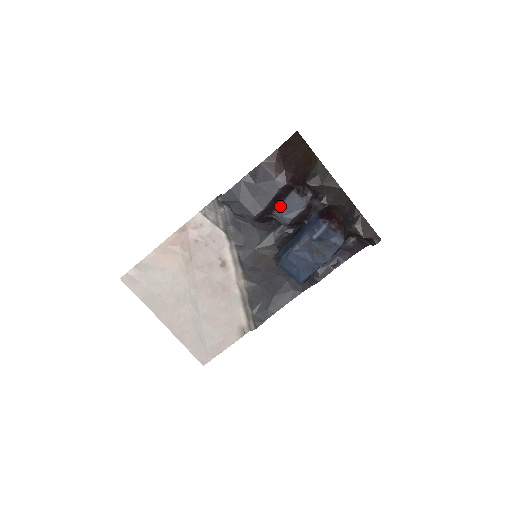
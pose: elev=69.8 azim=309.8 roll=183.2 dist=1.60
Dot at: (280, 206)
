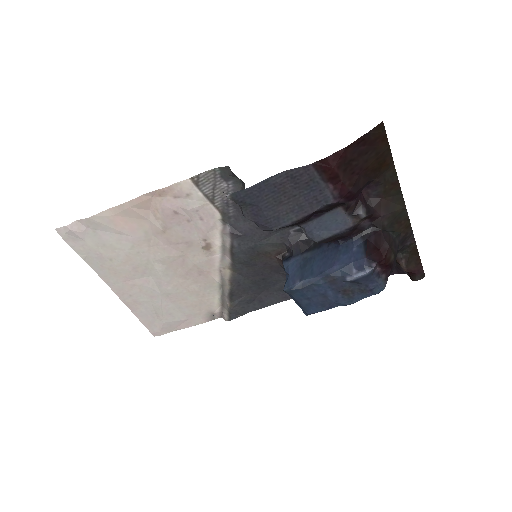
Dot at: (314, 220)
